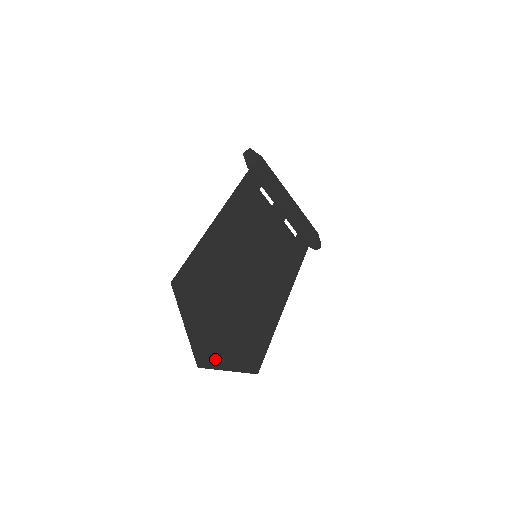
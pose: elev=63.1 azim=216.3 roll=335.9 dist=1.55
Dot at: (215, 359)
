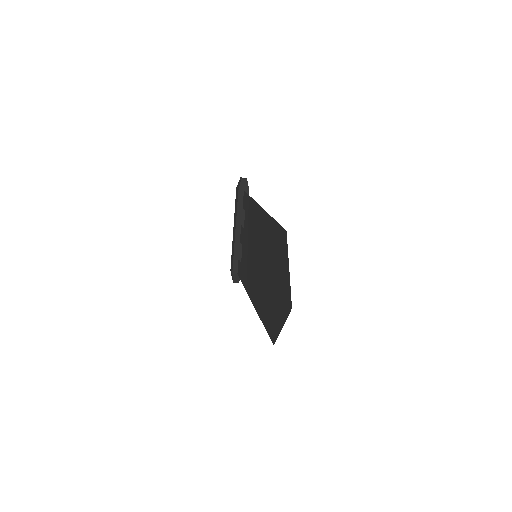
Dot at: (285, 311)
